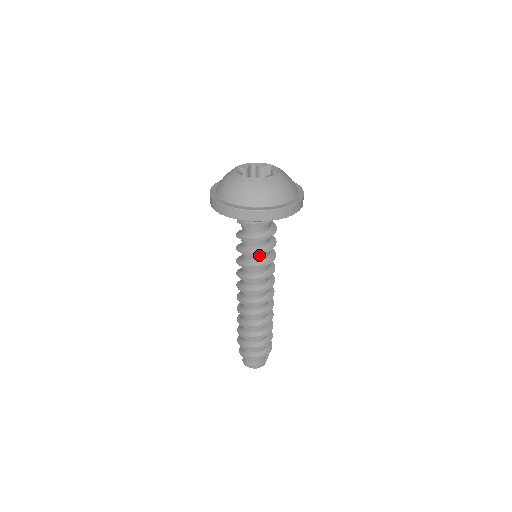
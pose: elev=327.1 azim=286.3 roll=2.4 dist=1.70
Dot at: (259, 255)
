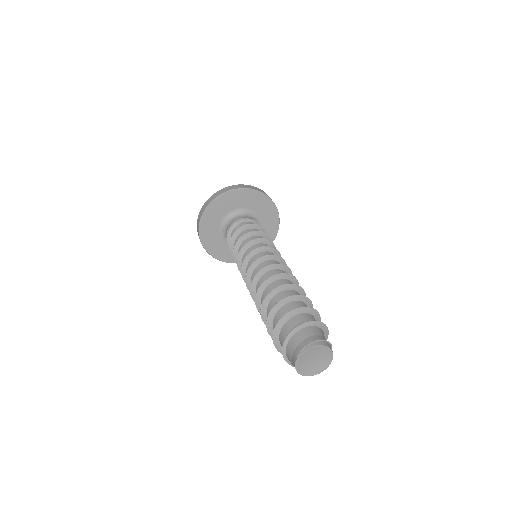
Dot at: occluded
